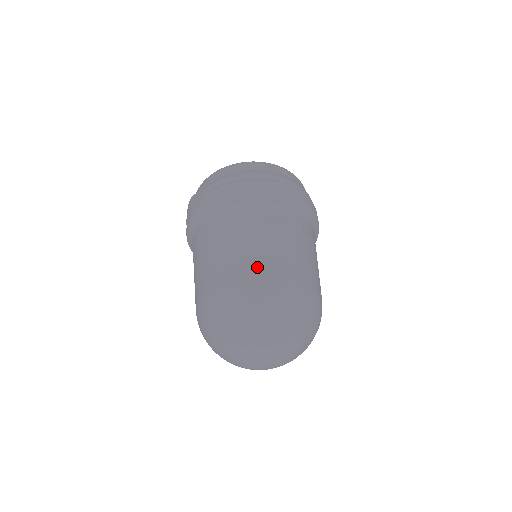
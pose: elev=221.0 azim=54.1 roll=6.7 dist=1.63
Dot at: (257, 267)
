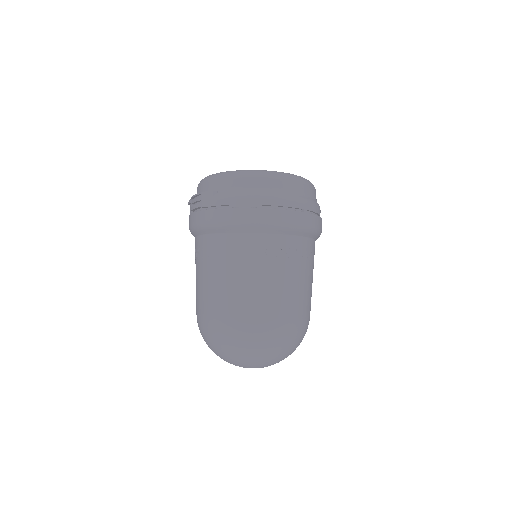
Dot at: (272, 311)
